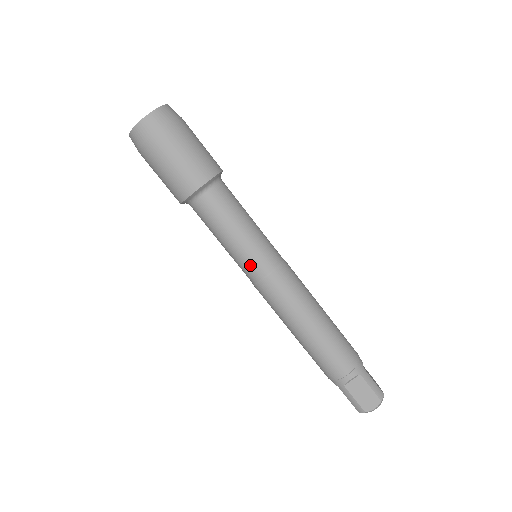
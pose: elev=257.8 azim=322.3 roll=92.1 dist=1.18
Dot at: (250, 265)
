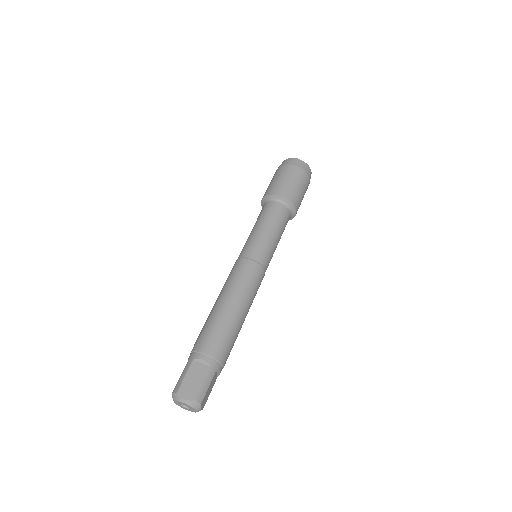
Dot at: (250, 246)
